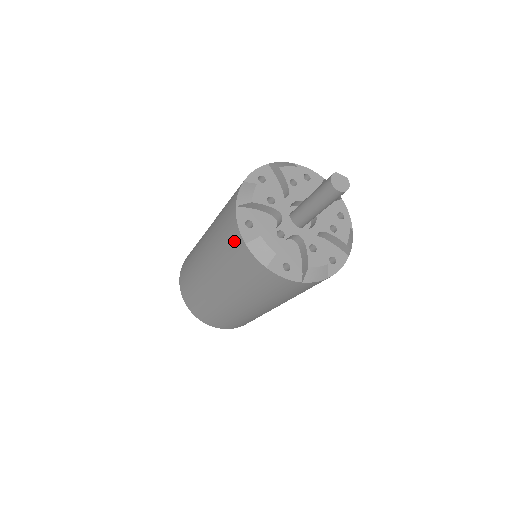
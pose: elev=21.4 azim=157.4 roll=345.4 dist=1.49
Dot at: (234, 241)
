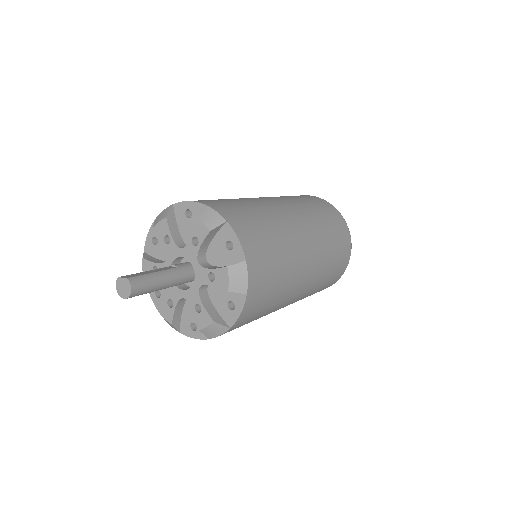
Dot at: occluded
